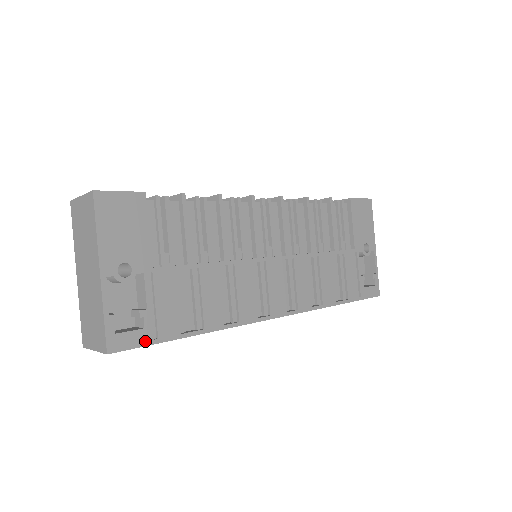
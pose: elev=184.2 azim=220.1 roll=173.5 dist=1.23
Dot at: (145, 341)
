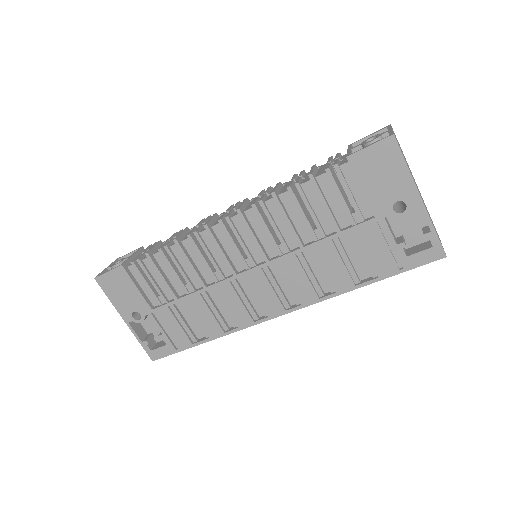
Dot at: (171, 352)
